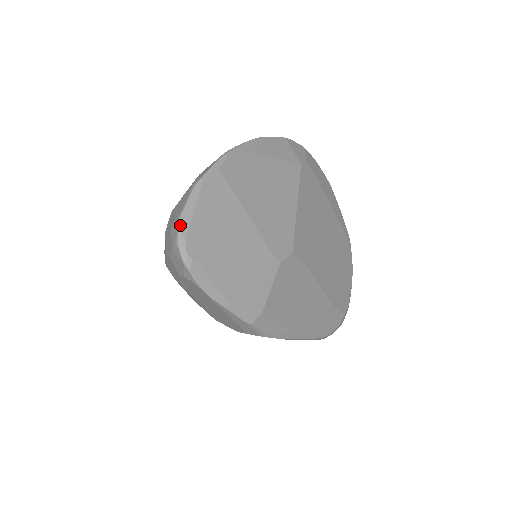
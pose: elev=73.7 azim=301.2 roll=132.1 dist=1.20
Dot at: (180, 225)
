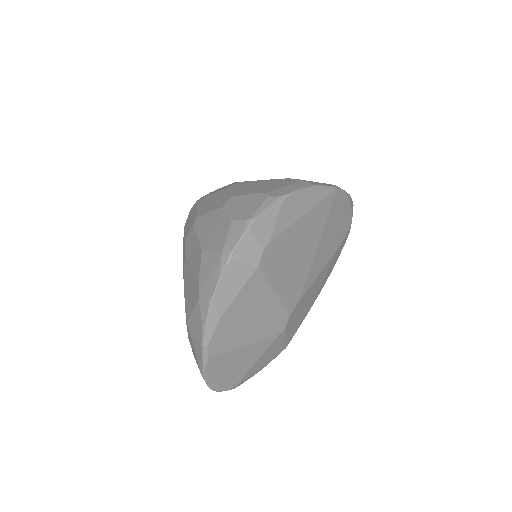
Dot at: (213, 390)
